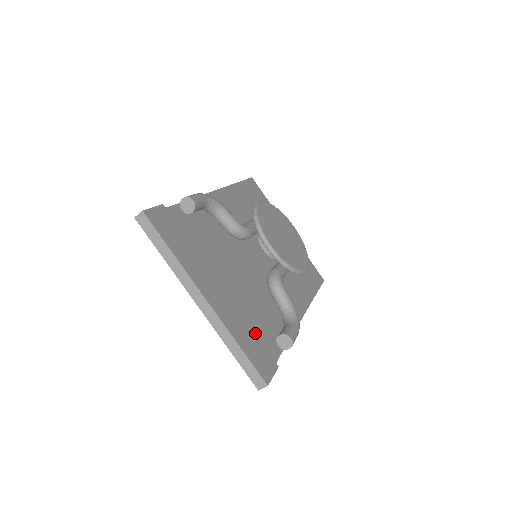
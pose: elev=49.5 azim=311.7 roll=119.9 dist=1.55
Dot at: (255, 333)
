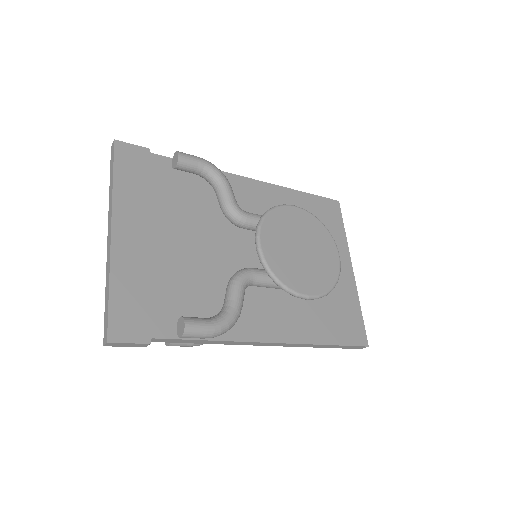
Dot at: (151, 296)
